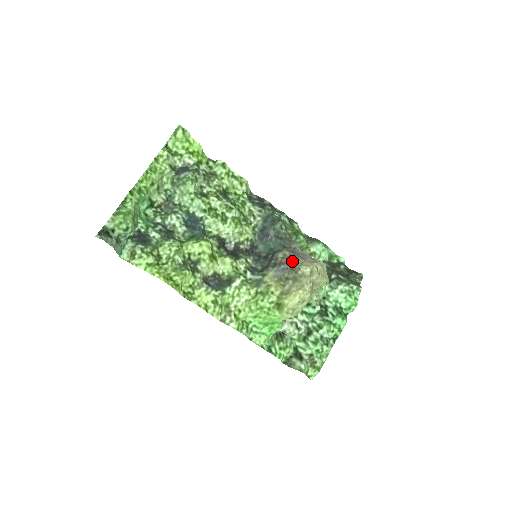
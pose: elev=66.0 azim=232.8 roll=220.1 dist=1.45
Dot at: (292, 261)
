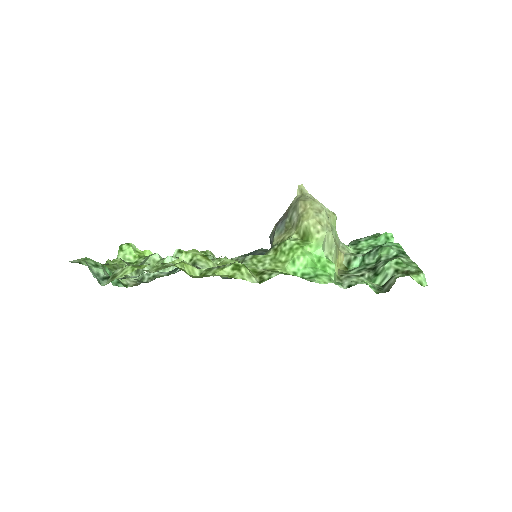
Dot at: (283, 215)
